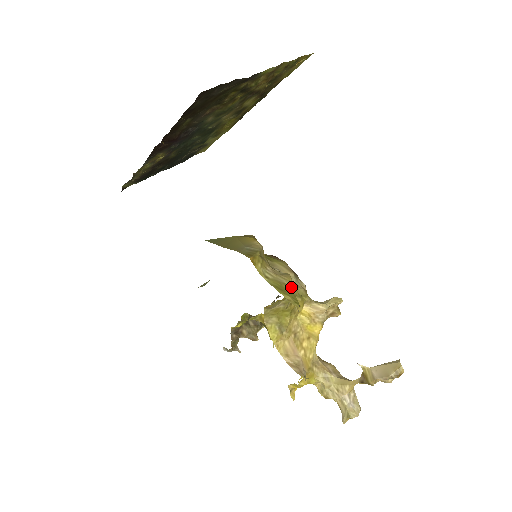
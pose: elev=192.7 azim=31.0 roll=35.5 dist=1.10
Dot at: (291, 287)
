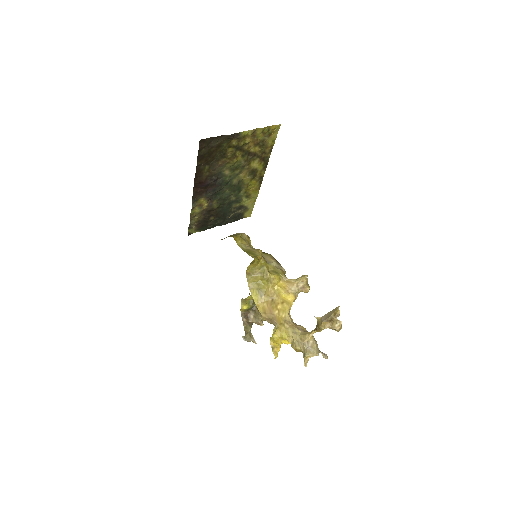
Dot at: (257, 253)
